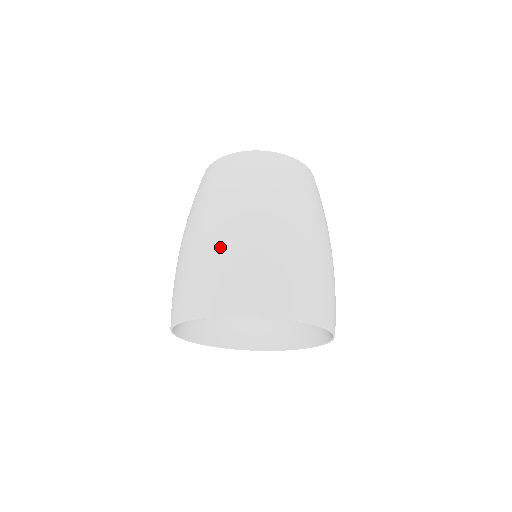
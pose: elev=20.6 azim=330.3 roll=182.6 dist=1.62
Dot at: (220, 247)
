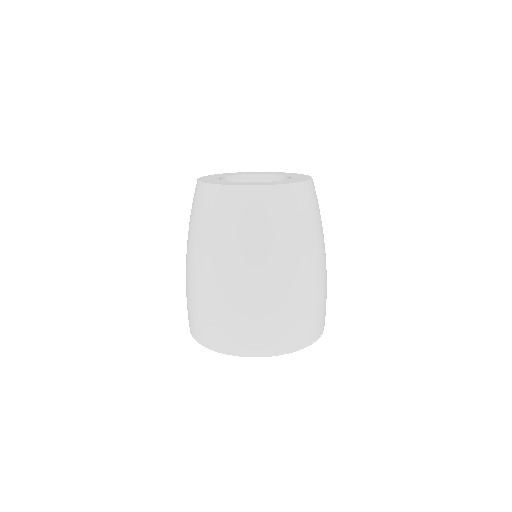
Dot at: (193, 289)
